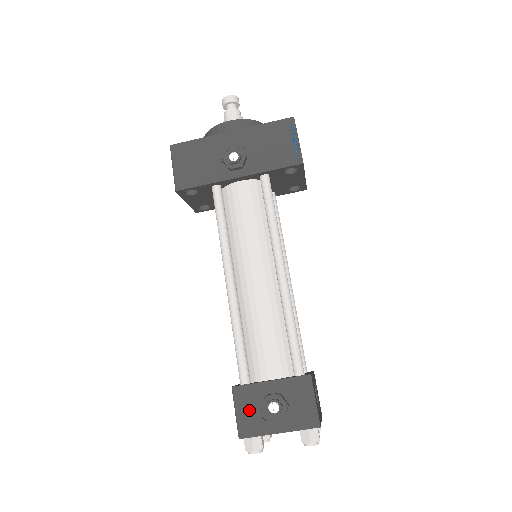
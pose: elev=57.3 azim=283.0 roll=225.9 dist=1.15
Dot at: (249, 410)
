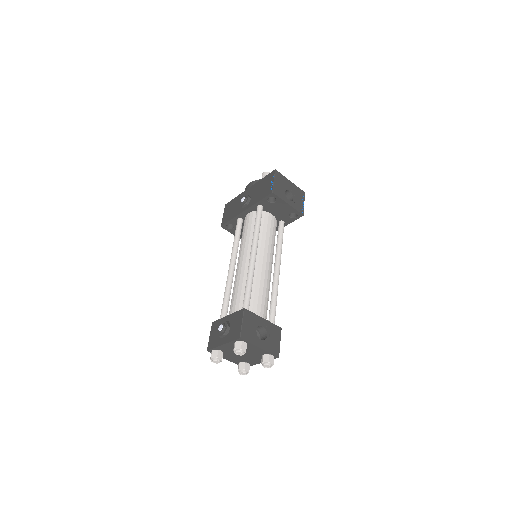
Dot at: (215, 334)
